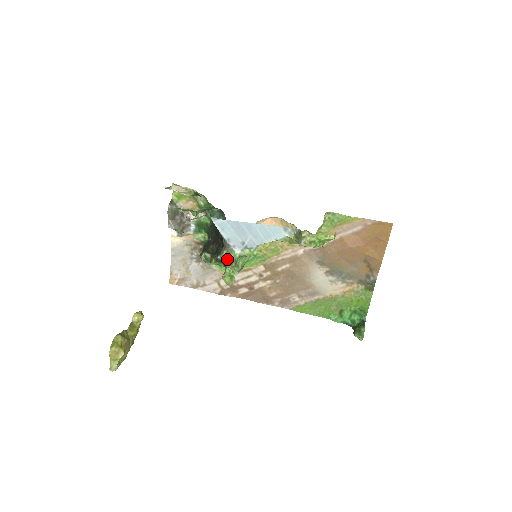
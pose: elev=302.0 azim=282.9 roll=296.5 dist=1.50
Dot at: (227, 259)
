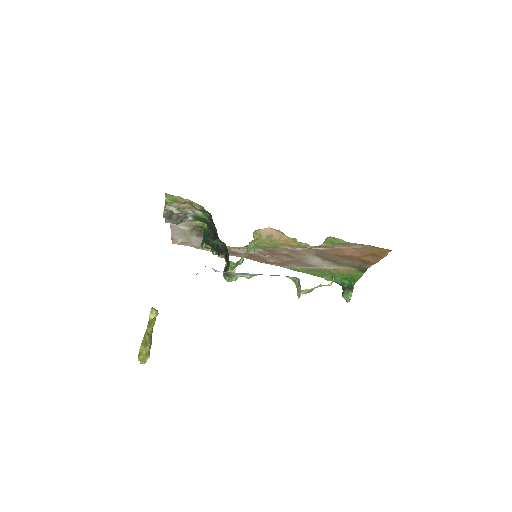
Dot at: occluded
